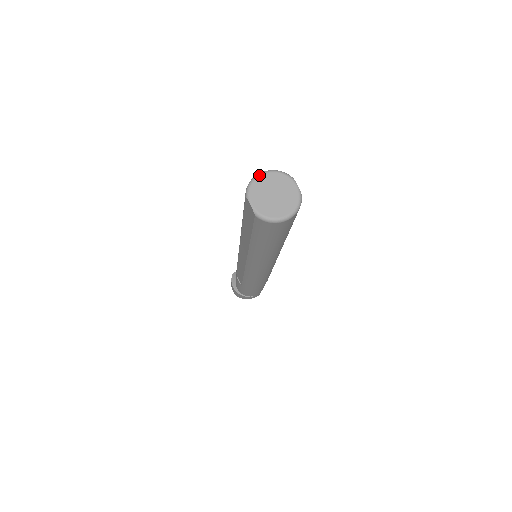
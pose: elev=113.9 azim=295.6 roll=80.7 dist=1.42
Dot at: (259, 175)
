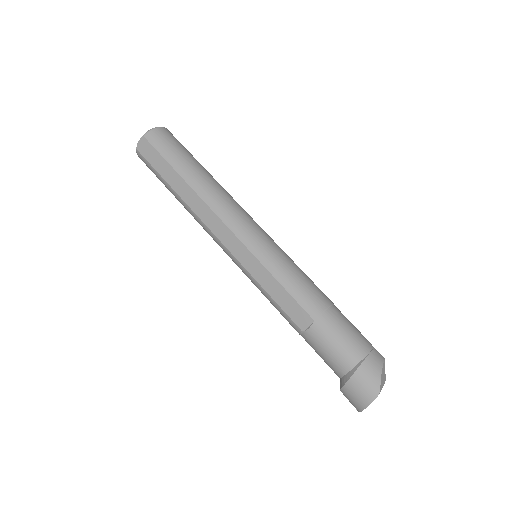
Dot at: occluded
